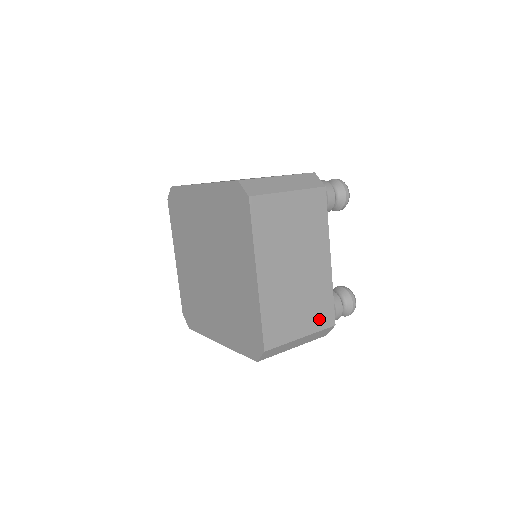
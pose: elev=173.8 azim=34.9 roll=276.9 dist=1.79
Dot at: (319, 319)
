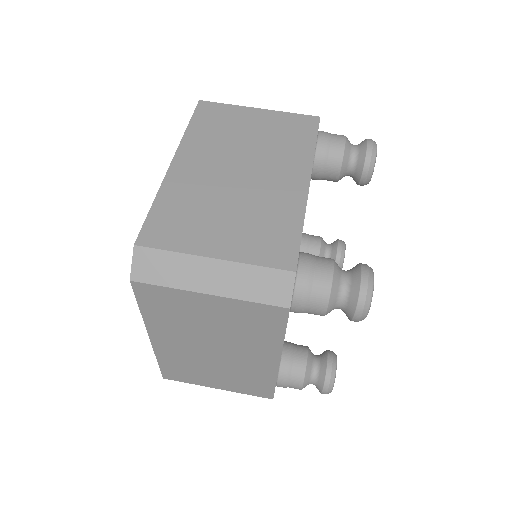
Dot at: (247, 388)
